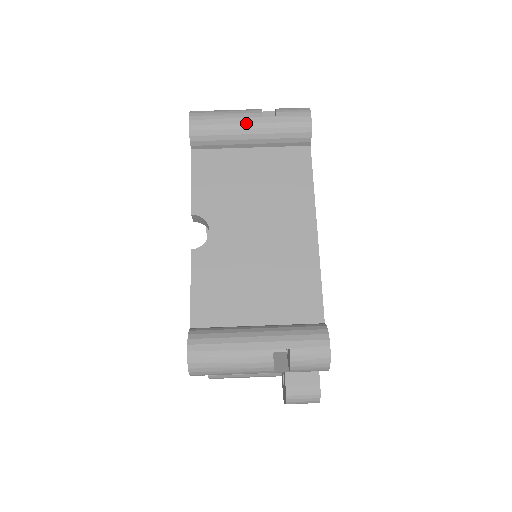
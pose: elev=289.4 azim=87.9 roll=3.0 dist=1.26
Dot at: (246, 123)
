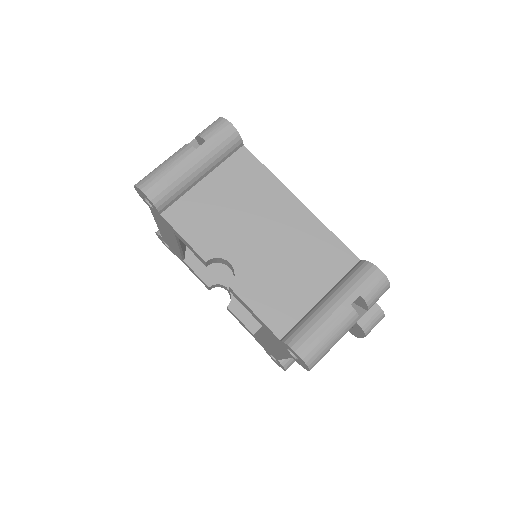
Dot at: (189, 163)
